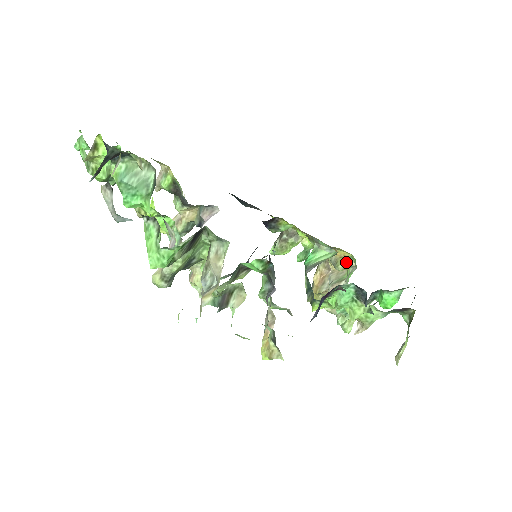
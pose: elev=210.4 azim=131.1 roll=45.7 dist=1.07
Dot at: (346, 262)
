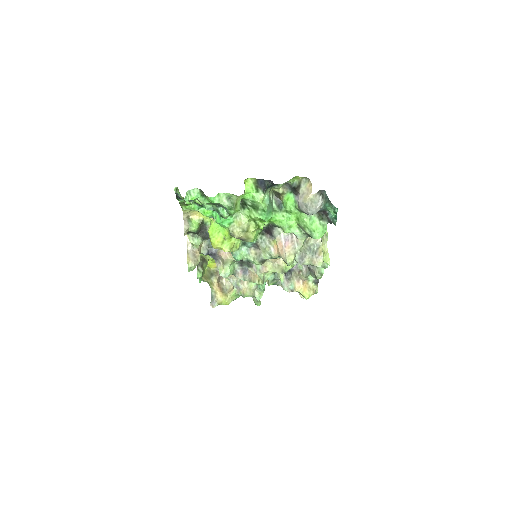
Dot at: occluded
